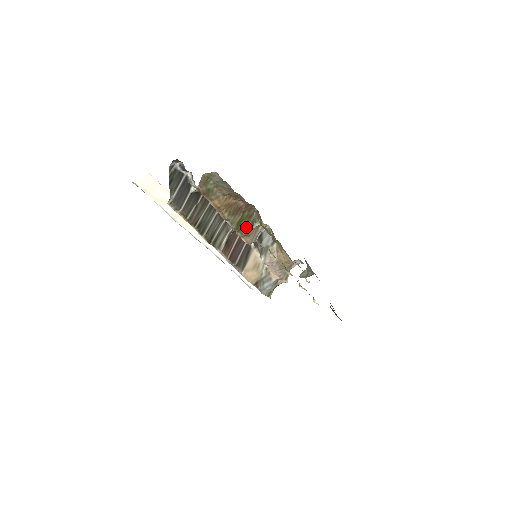
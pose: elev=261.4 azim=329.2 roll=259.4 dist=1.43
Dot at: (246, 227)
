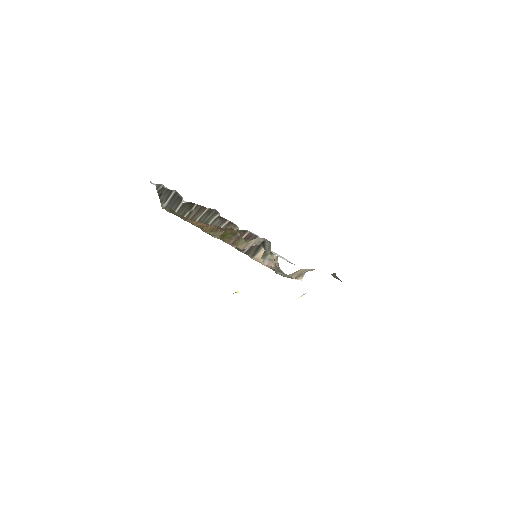
Dot at: (233, 239)
